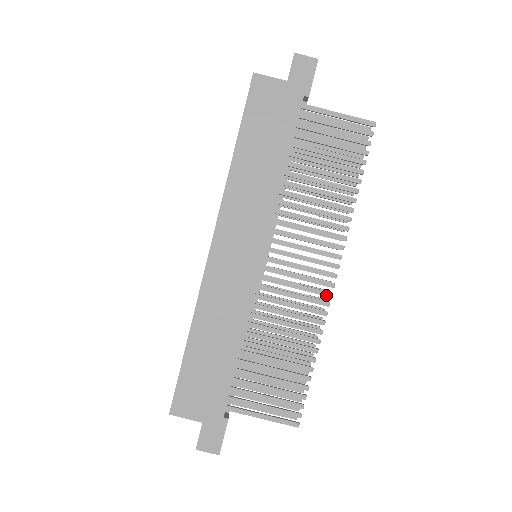
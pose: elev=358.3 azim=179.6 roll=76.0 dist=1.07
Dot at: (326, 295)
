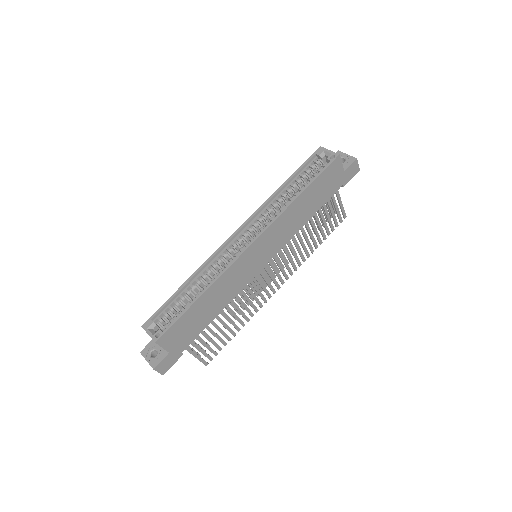
Dot at: (269, 297)
